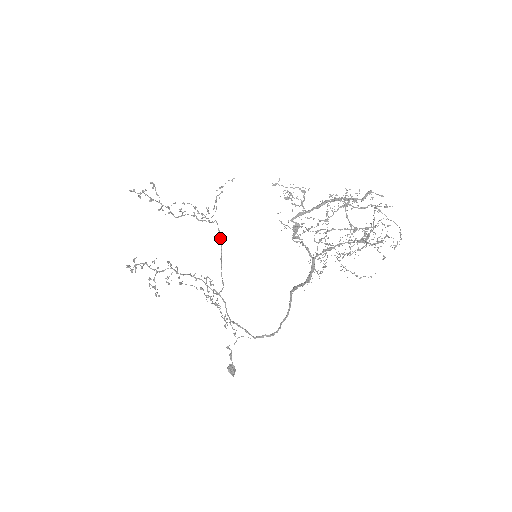
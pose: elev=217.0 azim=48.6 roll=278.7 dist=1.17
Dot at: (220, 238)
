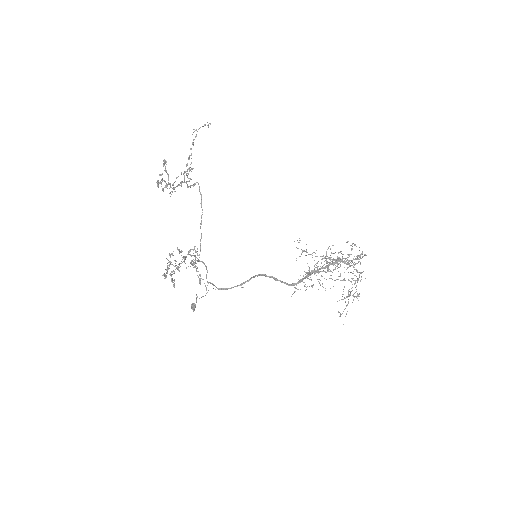
Dot at: occluded
